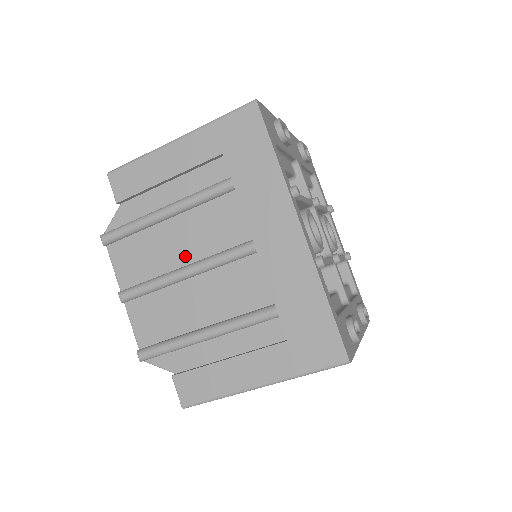
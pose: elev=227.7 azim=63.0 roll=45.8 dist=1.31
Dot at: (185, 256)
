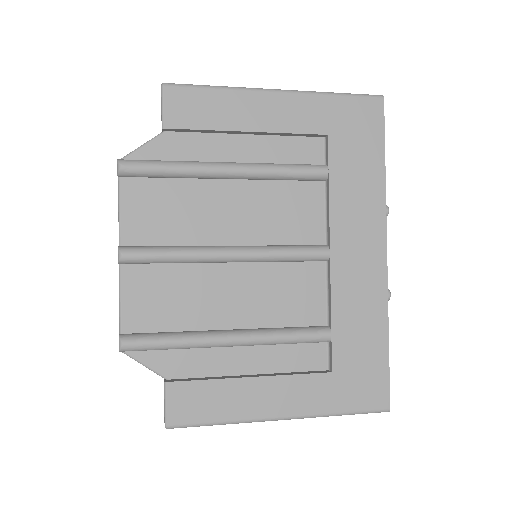
Dot at: (234, 233)
